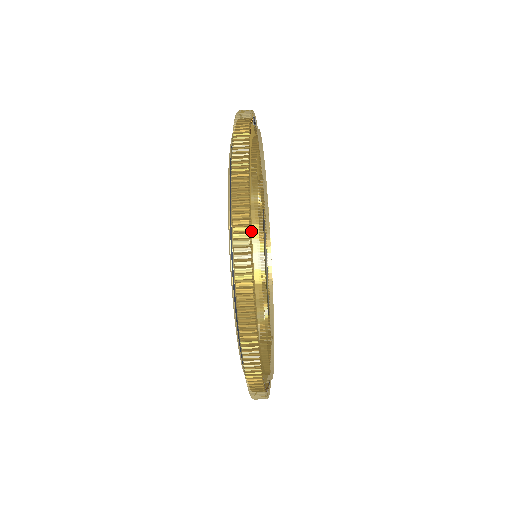
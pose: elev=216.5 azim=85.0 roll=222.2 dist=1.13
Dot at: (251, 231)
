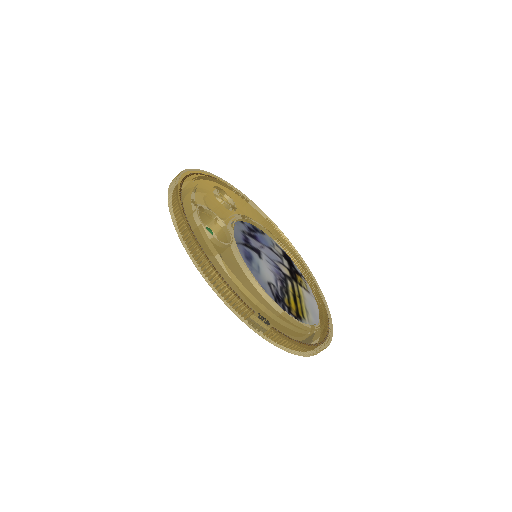
Dot at: (194, 183)
